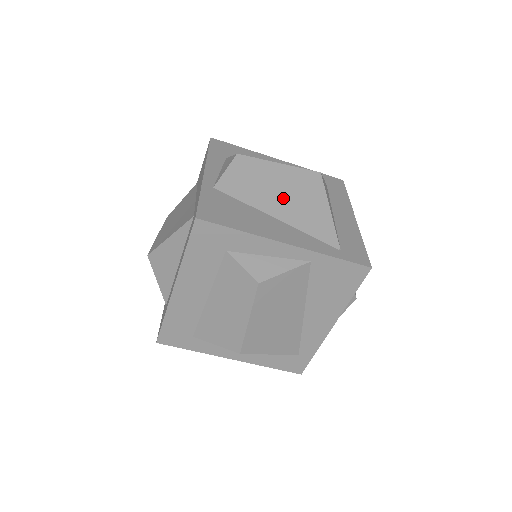
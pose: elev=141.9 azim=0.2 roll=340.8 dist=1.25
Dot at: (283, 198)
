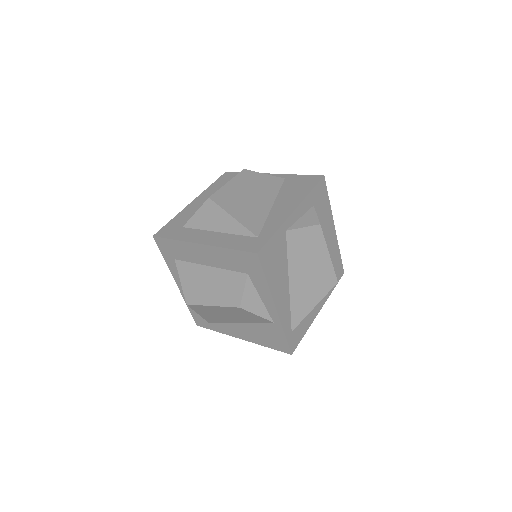
Dot at: (306, 276)
